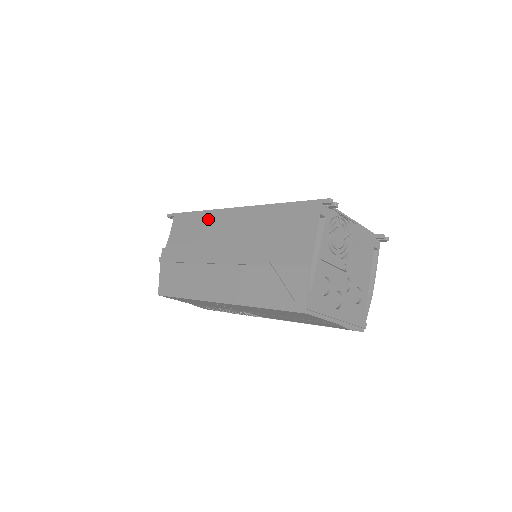
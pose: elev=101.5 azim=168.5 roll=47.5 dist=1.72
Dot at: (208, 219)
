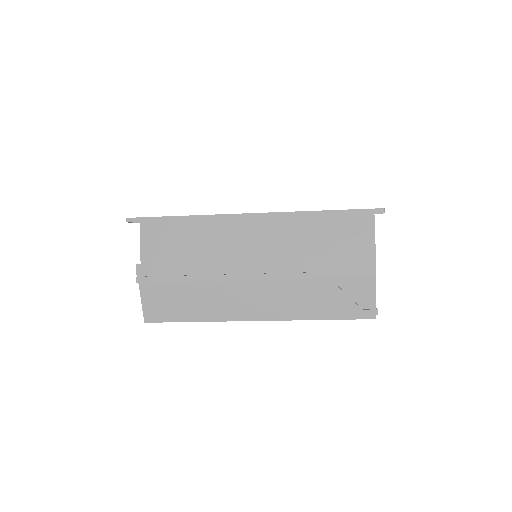
Dot at: (211, 227)
